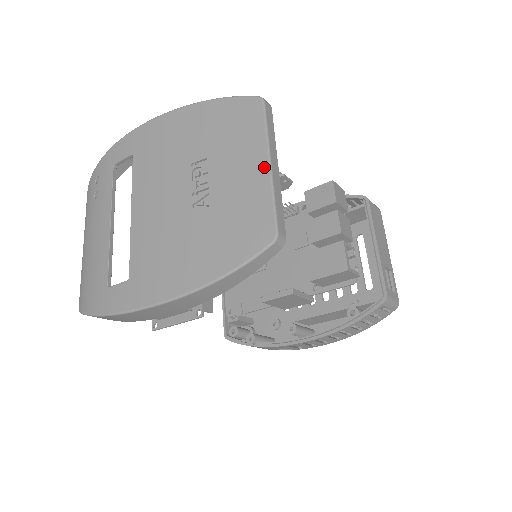
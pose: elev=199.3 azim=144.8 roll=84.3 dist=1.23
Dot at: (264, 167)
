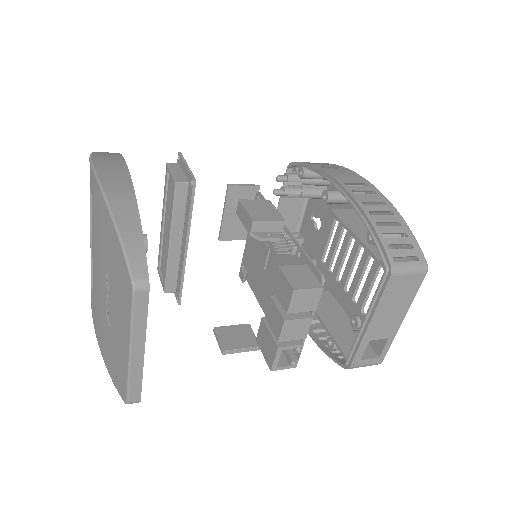
Dot at: (127, 350)
